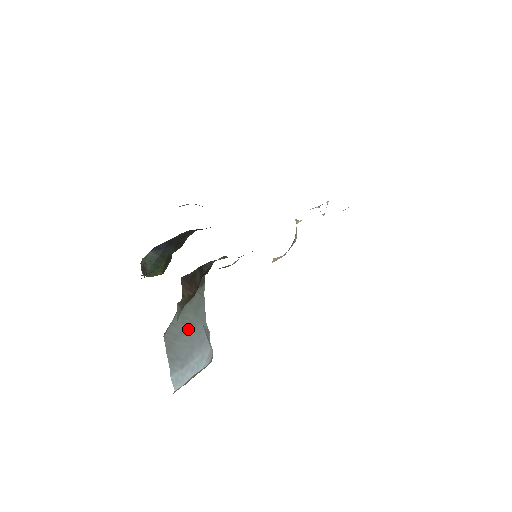
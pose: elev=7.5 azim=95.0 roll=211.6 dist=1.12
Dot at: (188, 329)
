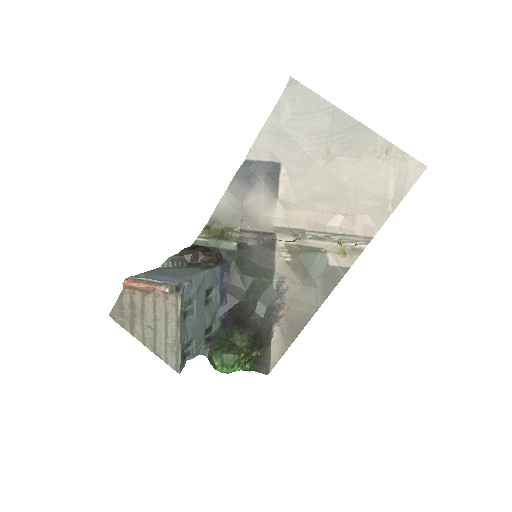
Dot at: (176, 273)
